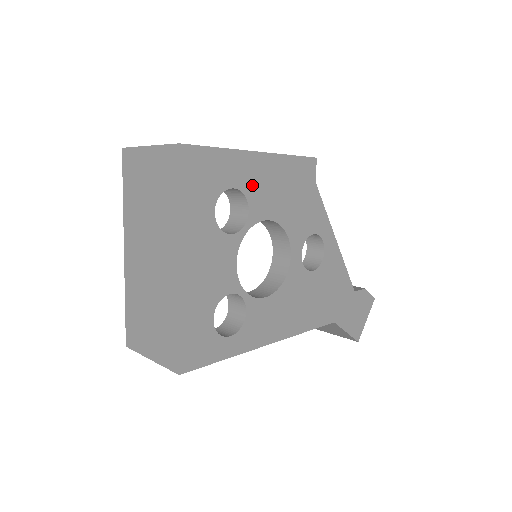
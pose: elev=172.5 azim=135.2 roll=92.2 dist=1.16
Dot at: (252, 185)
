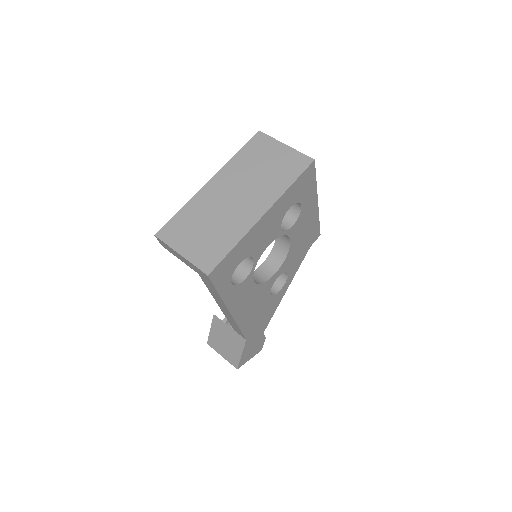
Dot at: (304, 215)
